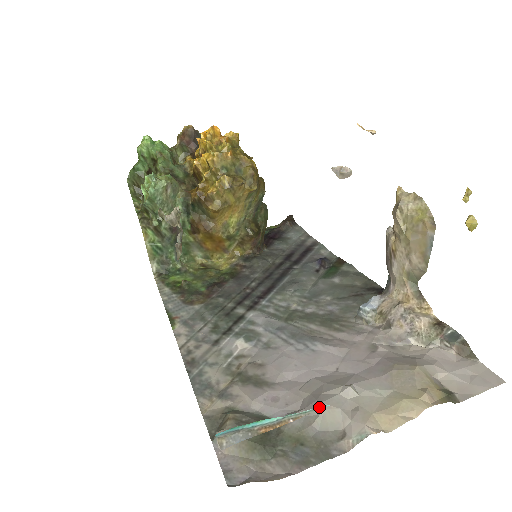
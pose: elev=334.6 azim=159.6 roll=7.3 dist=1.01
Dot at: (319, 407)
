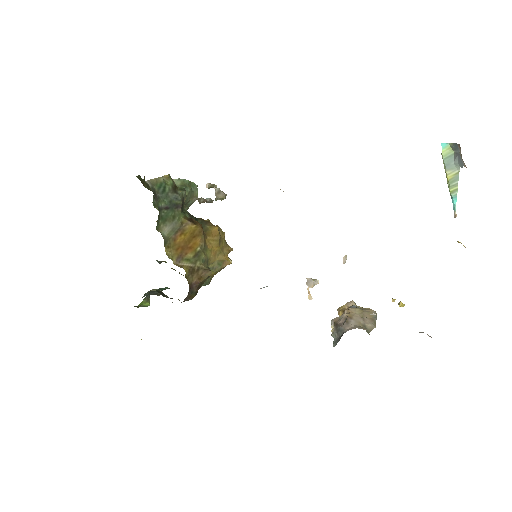
Dot at: (452, 199)
